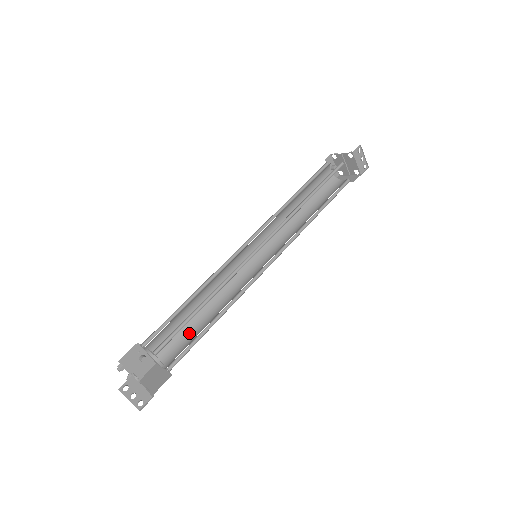
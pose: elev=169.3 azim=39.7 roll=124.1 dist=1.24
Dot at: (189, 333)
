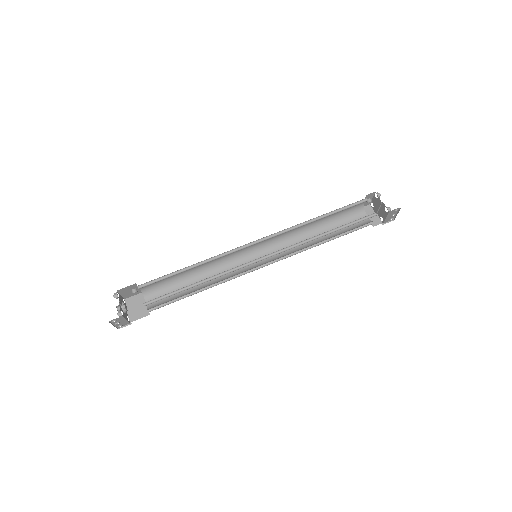
Dot at: (176, 286)
